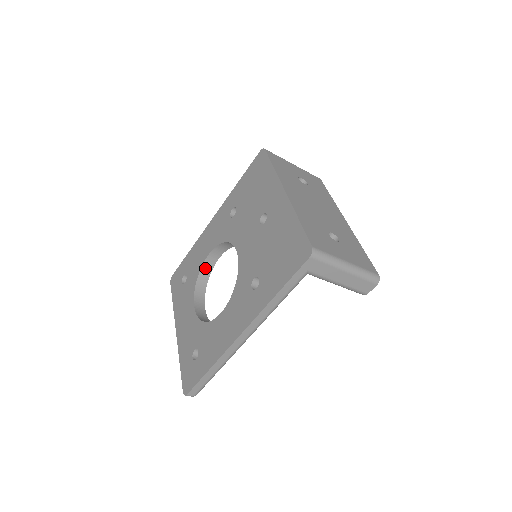
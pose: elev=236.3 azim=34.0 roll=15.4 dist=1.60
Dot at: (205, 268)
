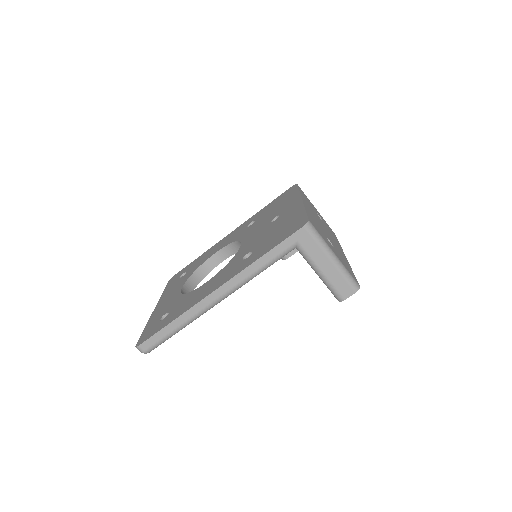
Dot at: (206, 265)
